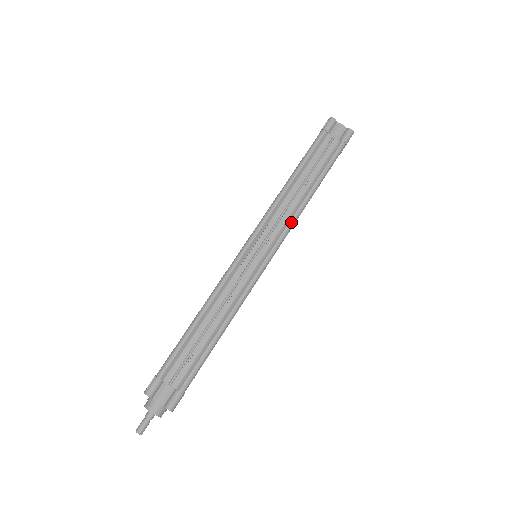
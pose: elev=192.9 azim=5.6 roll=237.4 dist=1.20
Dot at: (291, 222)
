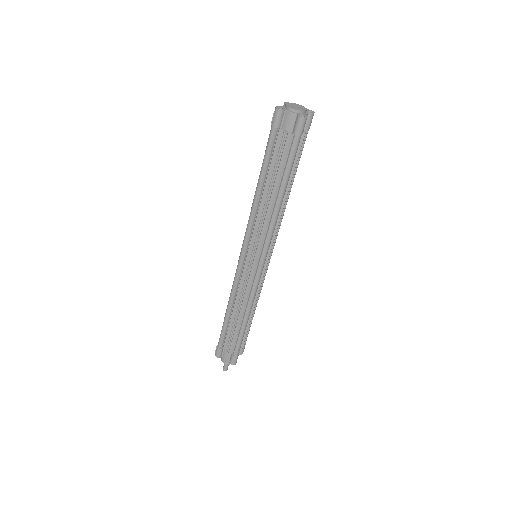
Dot at: (269, 232)
